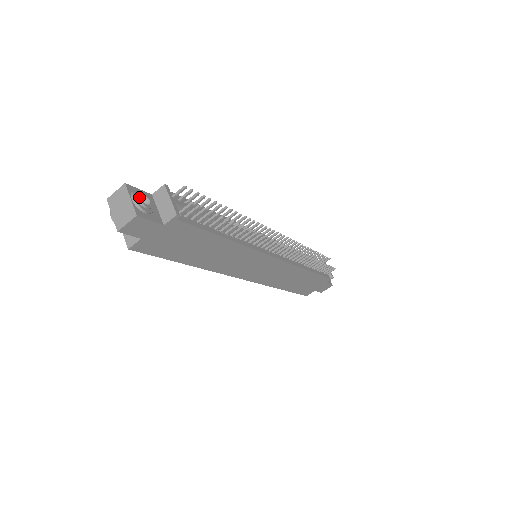
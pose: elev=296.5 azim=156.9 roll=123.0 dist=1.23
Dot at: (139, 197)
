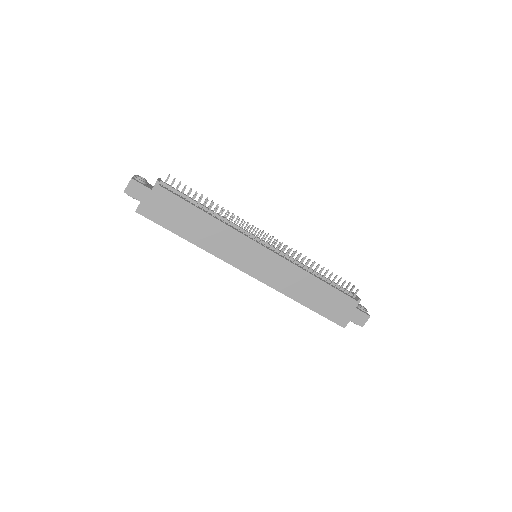
Dot at: (138, 175)
